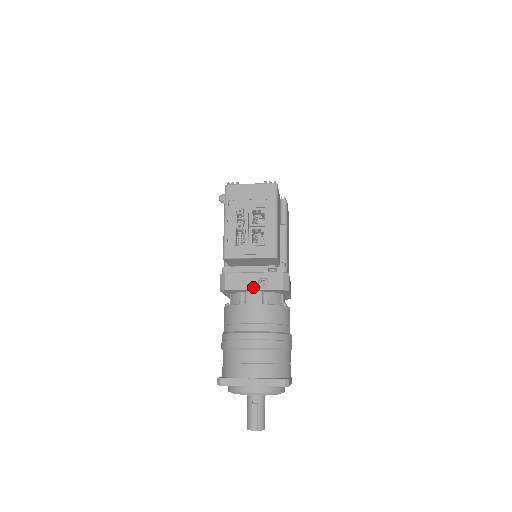
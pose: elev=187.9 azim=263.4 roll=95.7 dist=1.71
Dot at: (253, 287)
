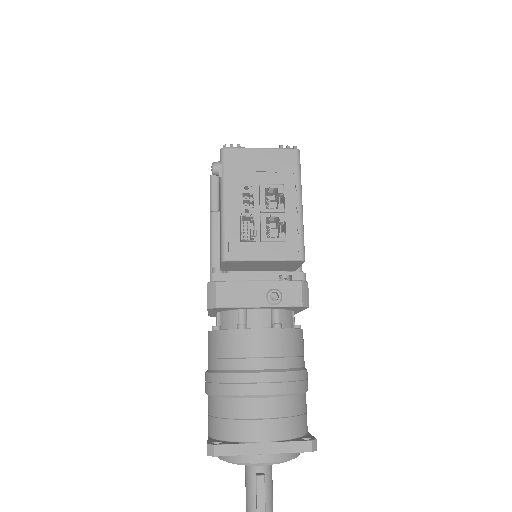
Dot at: (259, 303)
